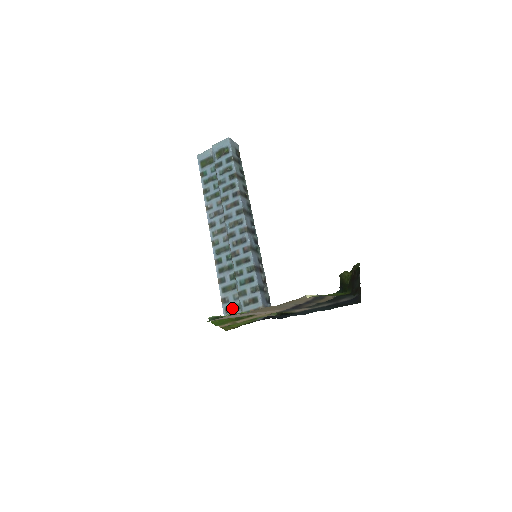
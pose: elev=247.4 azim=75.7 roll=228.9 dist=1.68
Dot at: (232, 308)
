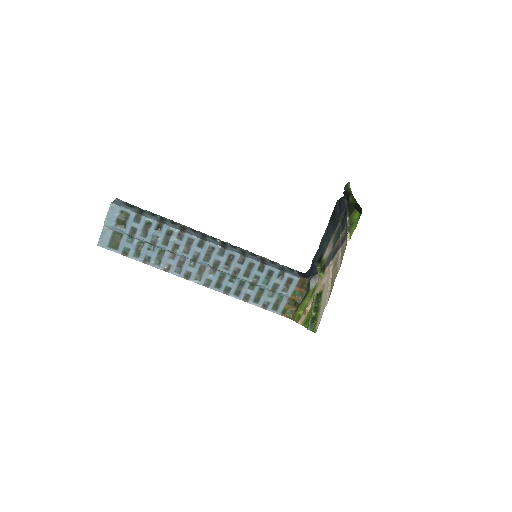
Dot at: (277, 303)
